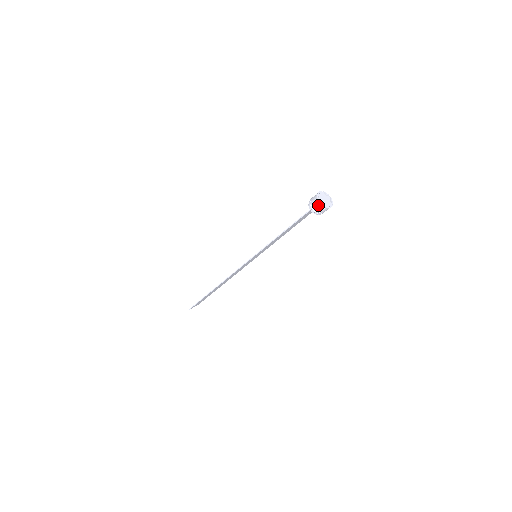
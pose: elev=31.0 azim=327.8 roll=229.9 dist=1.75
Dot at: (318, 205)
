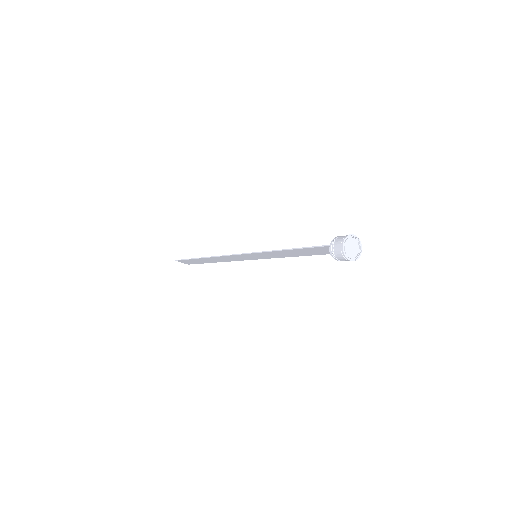
Dot at: (339, 246)
